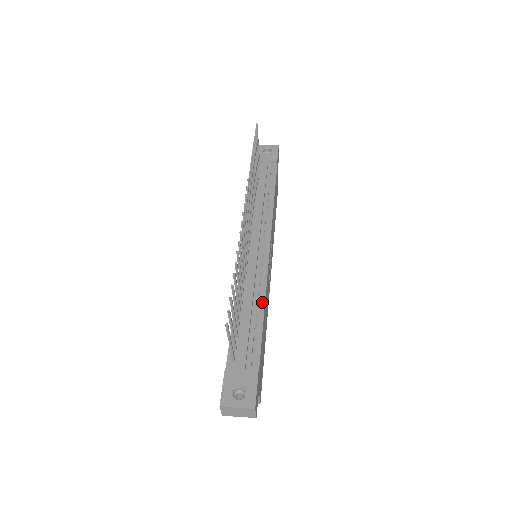
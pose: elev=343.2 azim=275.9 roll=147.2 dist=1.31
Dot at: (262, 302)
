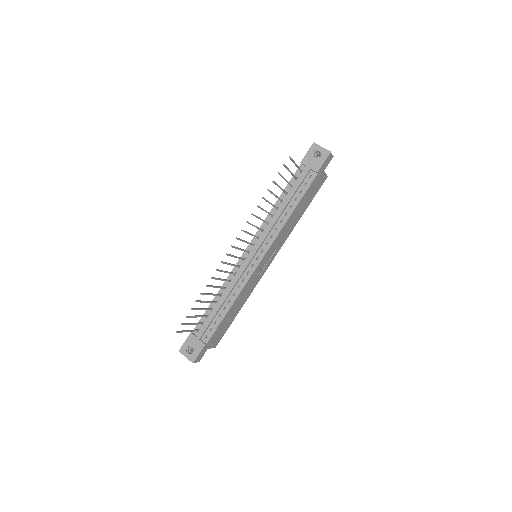
Dot at: (232, 301)
